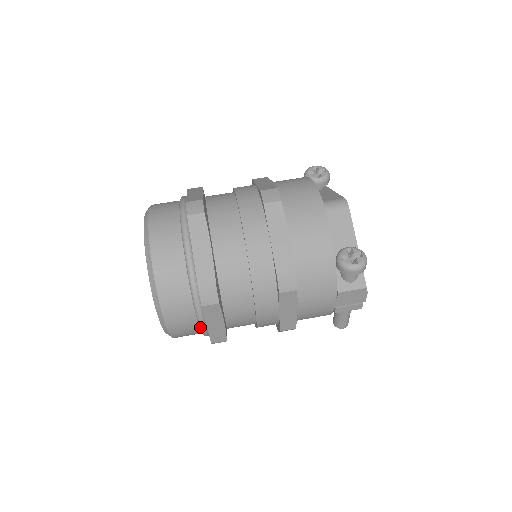
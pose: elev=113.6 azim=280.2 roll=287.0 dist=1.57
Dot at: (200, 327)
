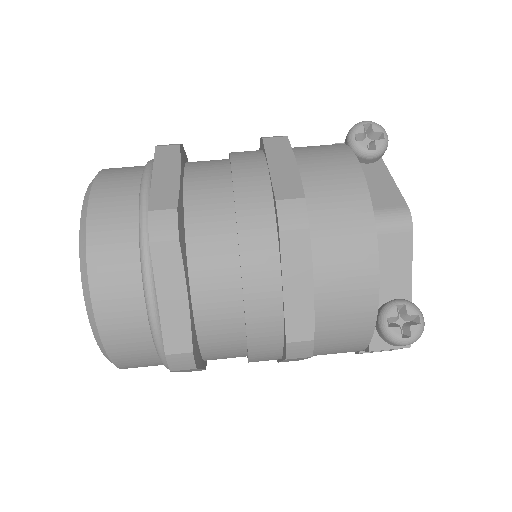
Dot at: occluded
